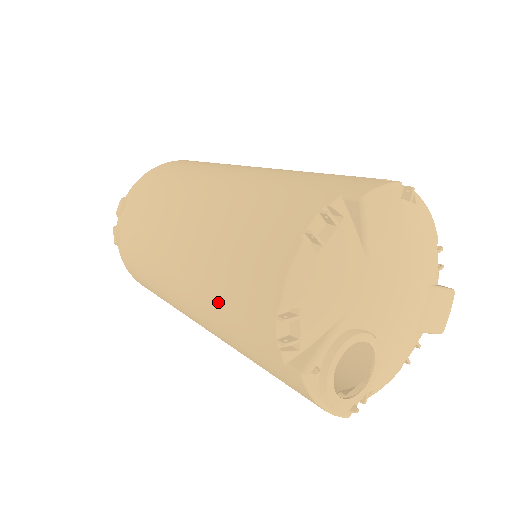
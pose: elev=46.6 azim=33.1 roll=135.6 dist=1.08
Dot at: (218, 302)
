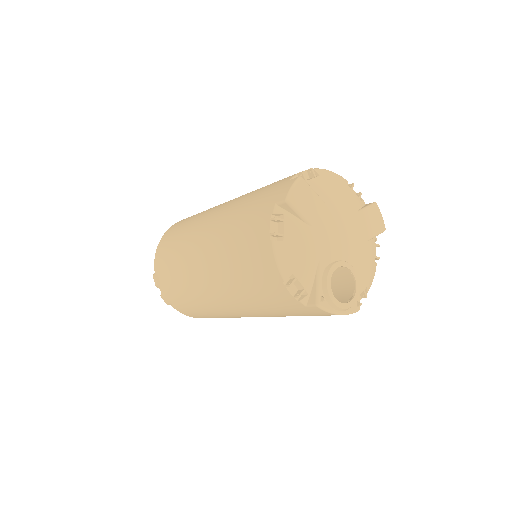
Dot at: (252, 298)
